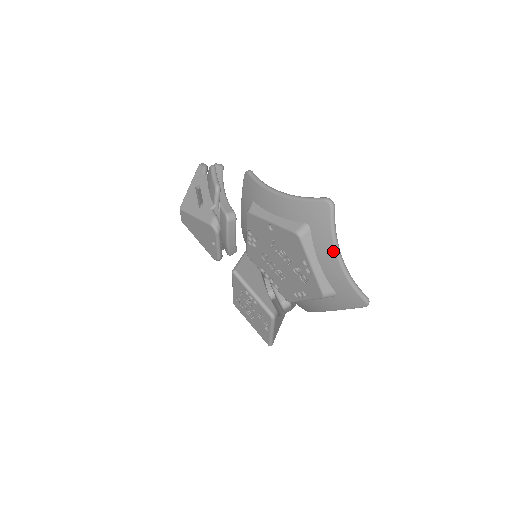
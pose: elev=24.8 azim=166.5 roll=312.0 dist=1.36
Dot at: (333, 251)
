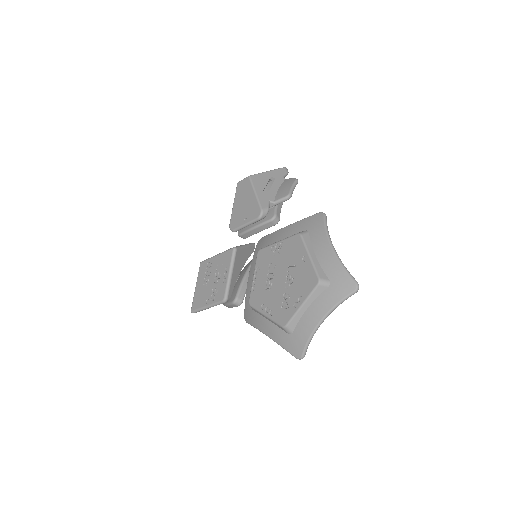
Dot at: (325, 312)
